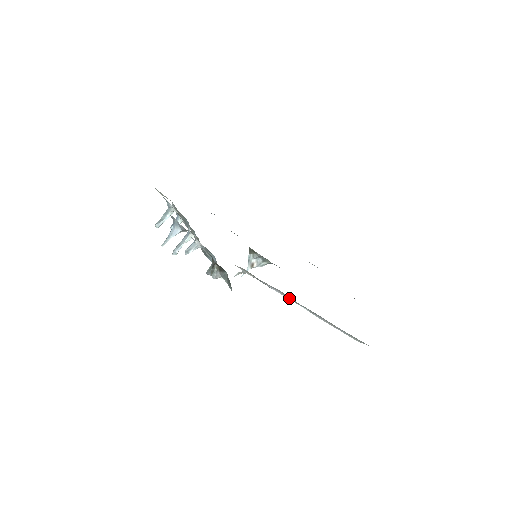
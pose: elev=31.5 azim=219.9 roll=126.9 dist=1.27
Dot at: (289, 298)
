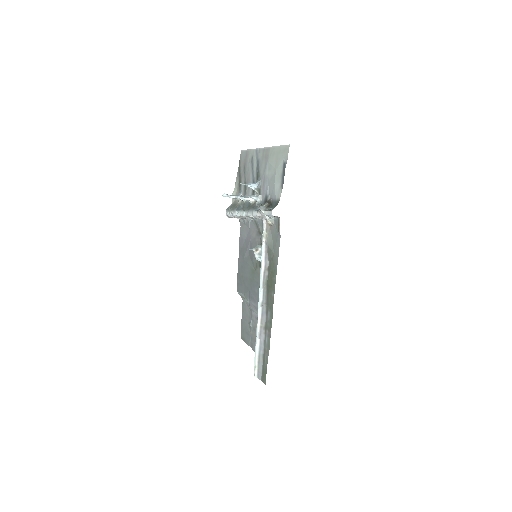
Dot at: (265, 276)
